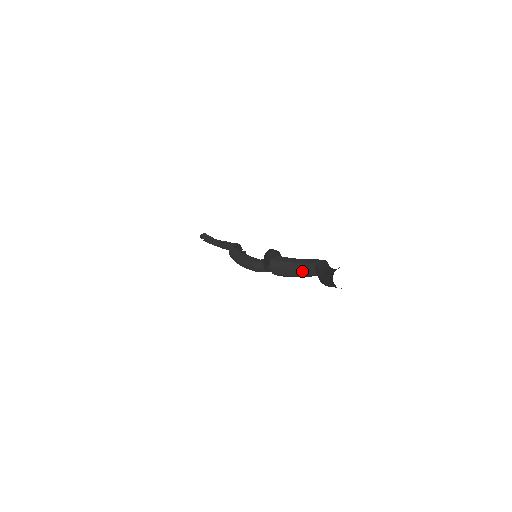
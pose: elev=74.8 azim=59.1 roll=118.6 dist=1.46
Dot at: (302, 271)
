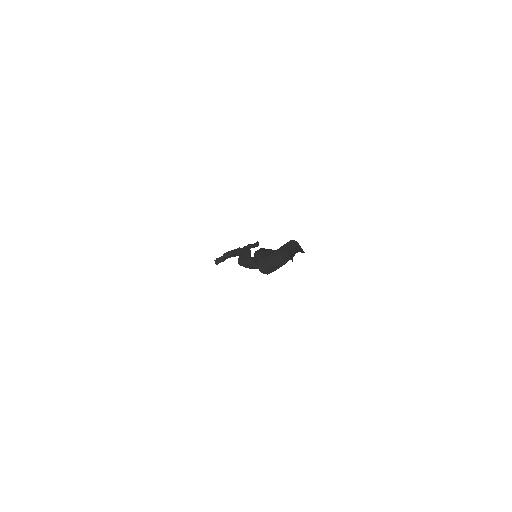
Dot at: (282, 260)
